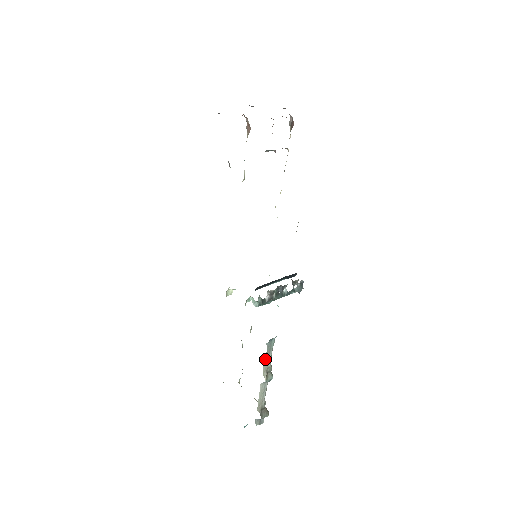
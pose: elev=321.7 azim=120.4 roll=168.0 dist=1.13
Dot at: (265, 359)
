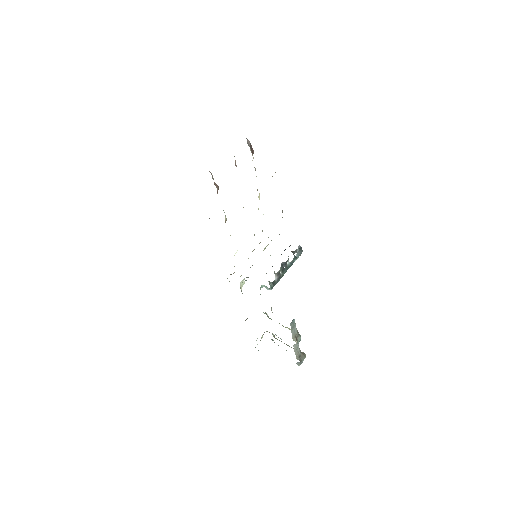
Dot at: (292, 332)
